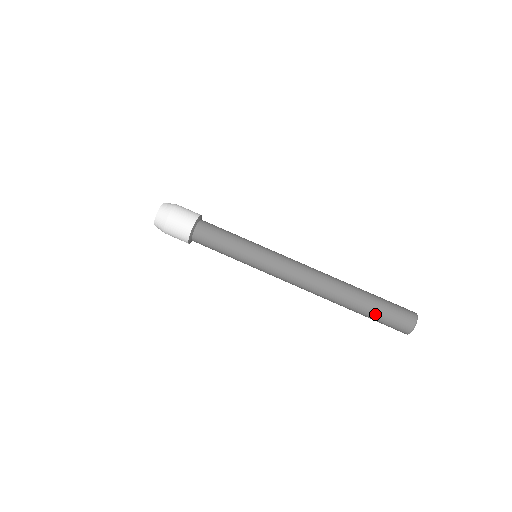
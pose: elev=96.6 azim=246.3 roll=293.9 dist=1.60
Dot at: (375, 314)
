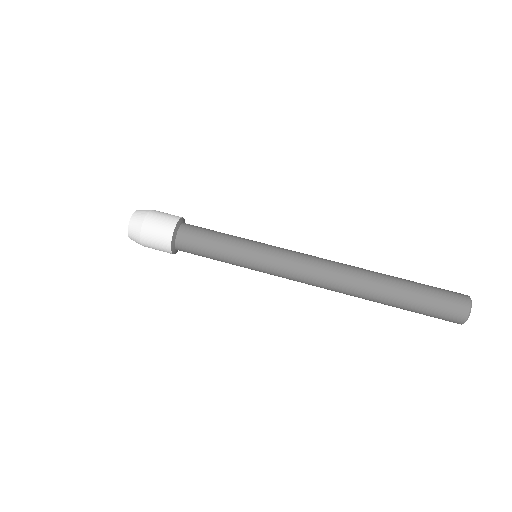
Dot at: (414, 308)
